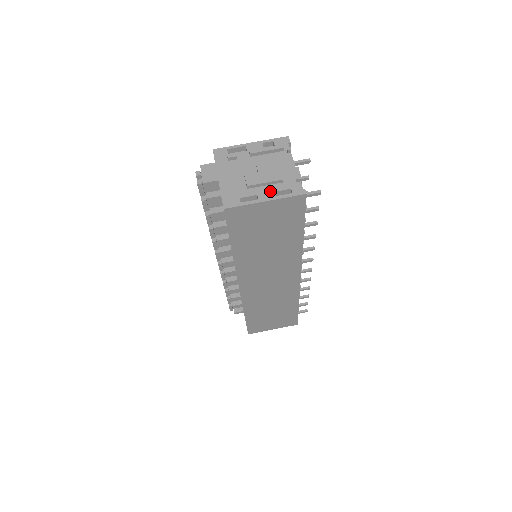
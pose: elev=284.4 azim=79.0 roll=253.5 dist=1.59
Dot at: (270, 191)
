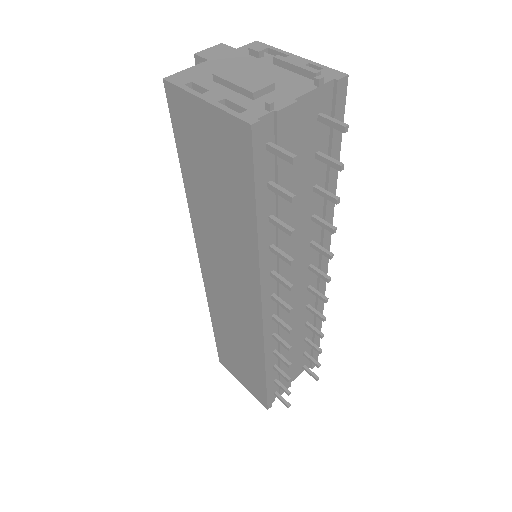
Dot at: (226, 96)
